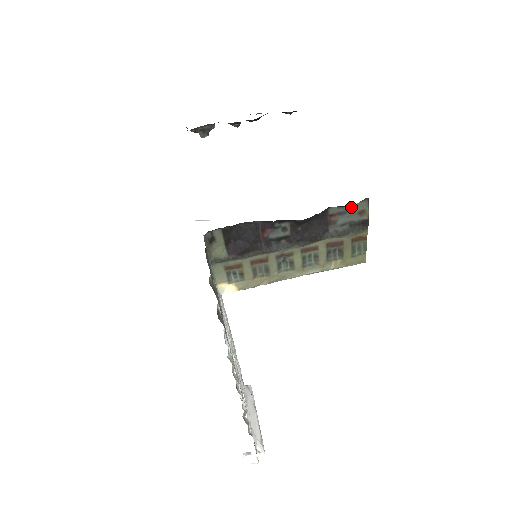
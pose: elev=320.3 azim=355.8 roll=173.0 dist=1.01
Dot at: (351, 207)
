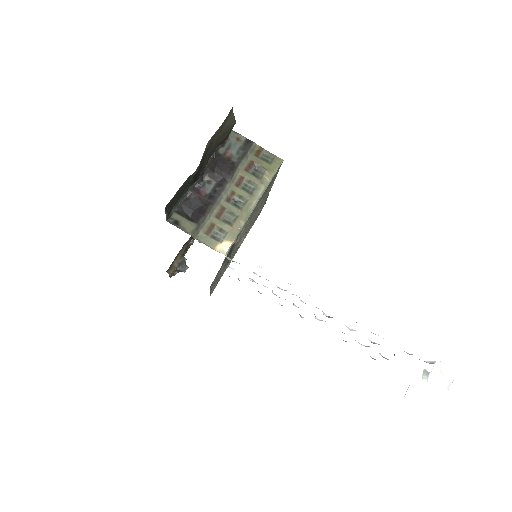
Dot at: (229, 142)
